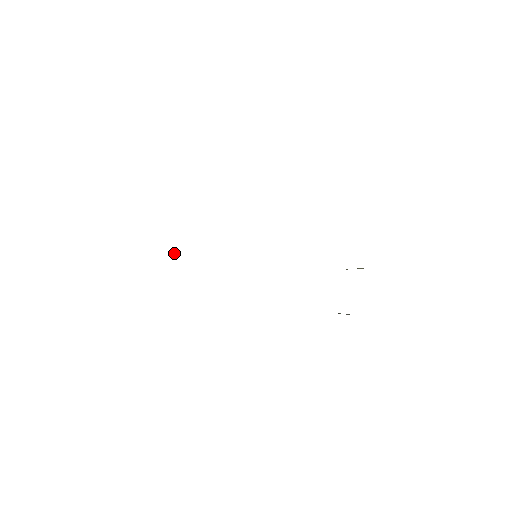
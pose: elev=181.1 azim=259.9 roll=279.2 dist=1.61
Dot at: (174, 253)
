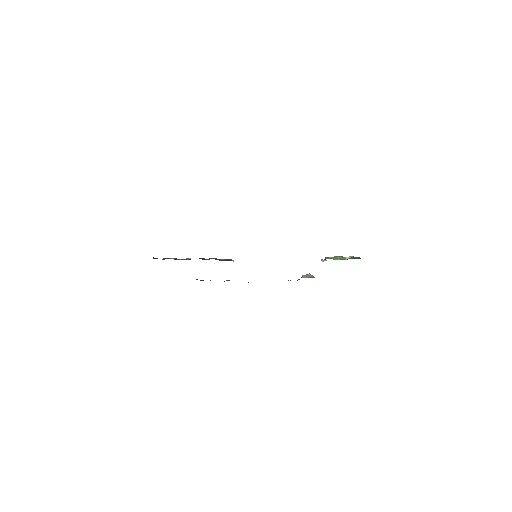
Dot at: occluded
